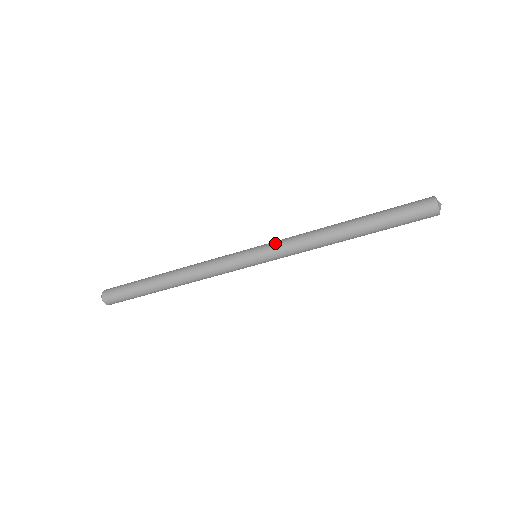
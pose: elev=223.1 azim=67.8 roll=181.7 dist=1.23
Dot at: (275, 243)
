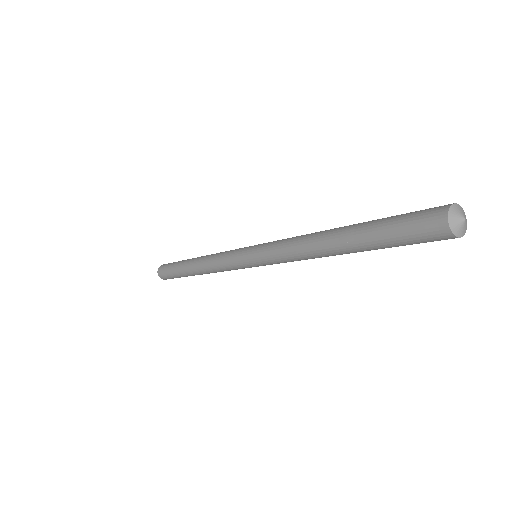
Dot at: (266, 259)
